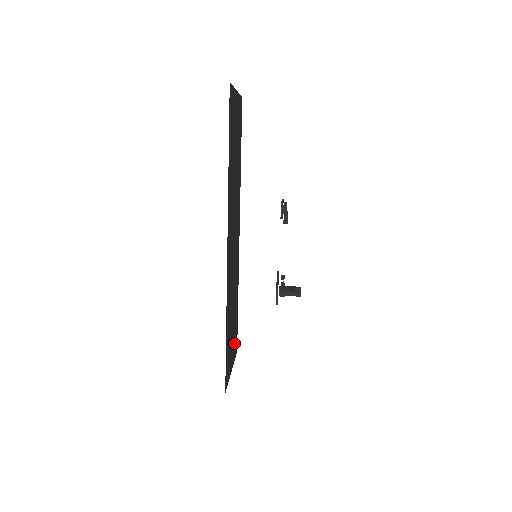
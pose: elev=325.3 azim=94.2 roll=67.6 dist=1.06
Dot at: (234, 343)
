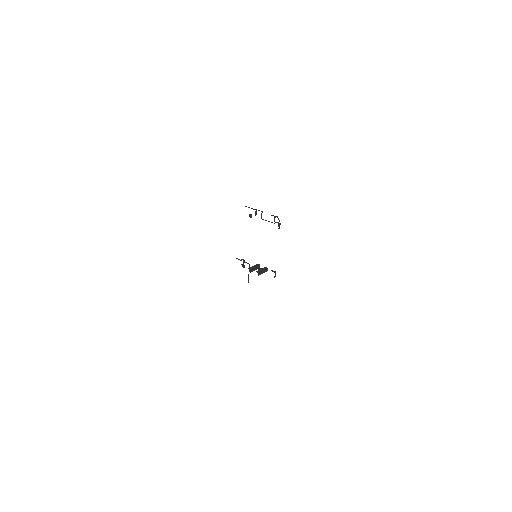
Dot at: occluded
